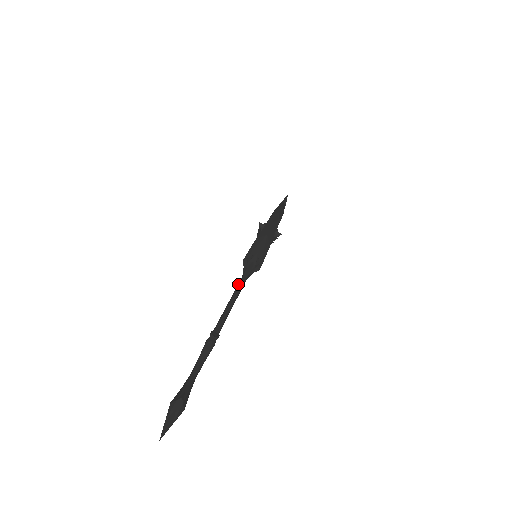
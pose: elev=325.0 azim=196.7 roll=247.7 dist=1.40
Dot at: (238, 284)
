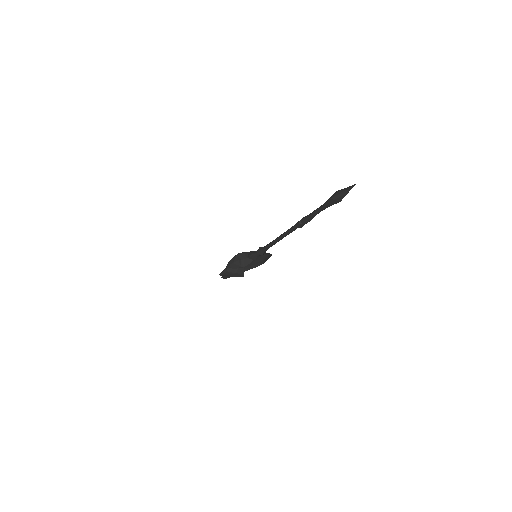
Dot at: occluded
